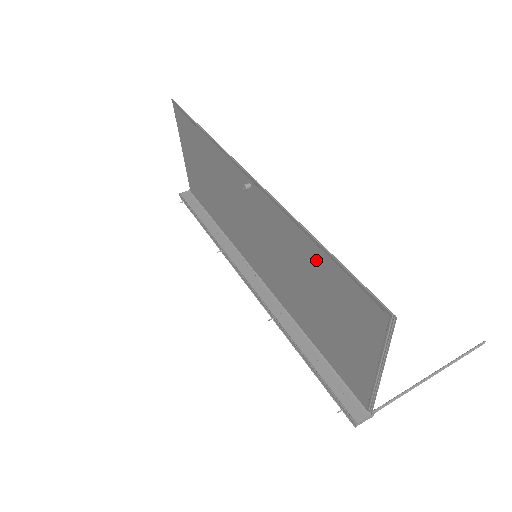
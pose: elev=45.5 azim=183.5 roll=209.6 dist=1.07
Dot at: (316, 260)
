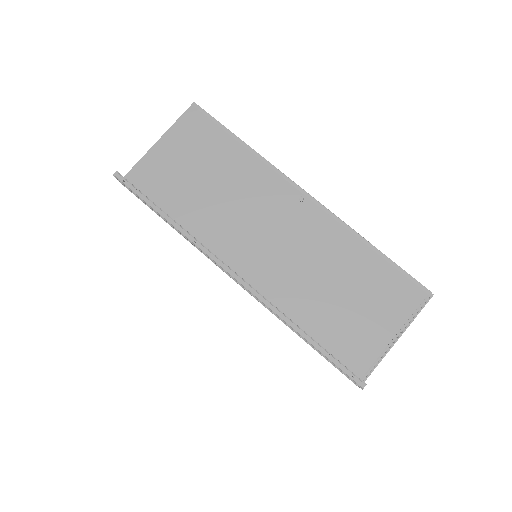
Dot at: (365, 261)
